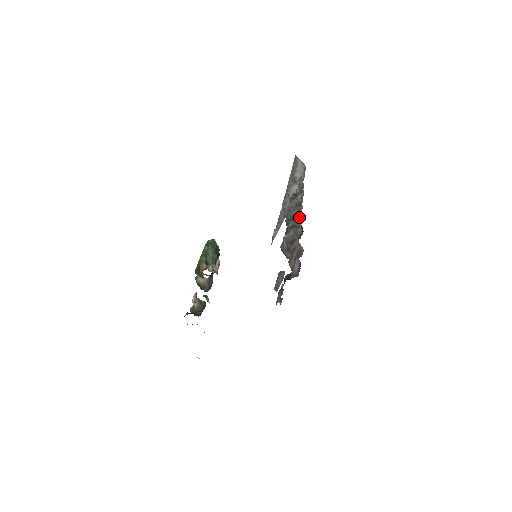
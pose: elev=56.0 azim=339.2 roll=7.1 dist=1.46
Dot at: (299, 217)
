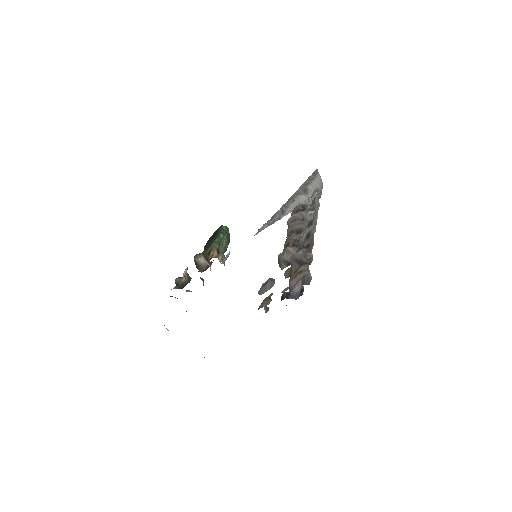
Dot at: (310, 238)
